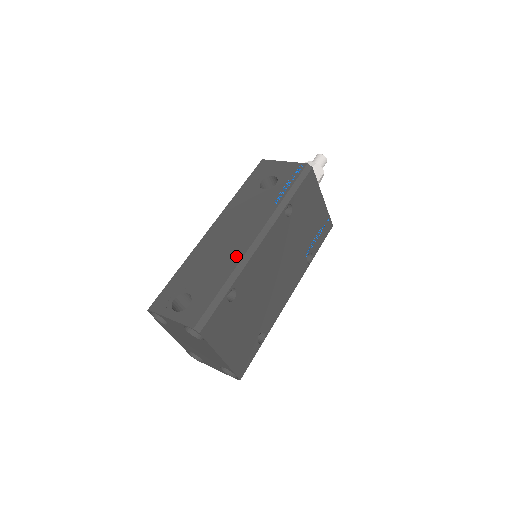
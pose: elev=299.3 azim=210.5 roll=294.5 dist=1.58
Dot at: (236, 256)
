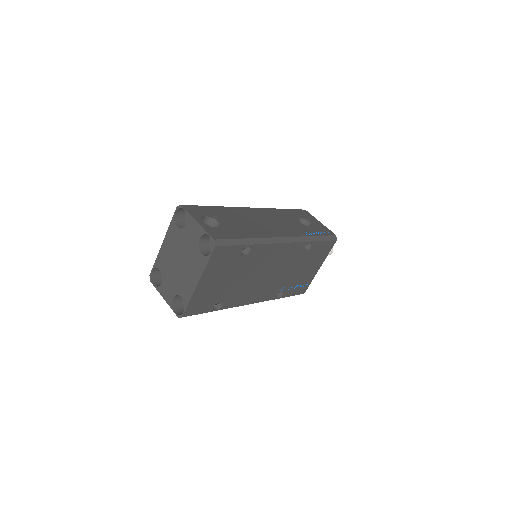
Dot at: (265, 233)
